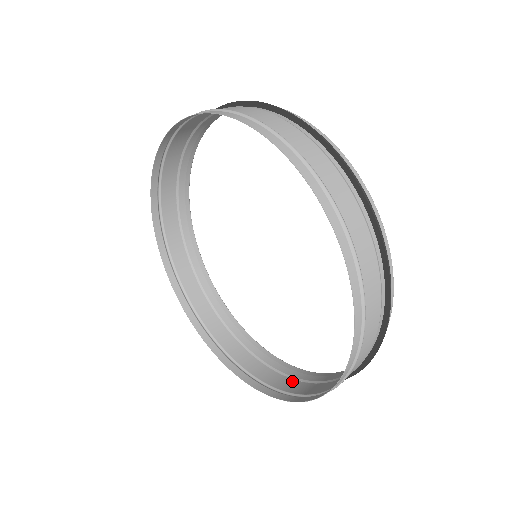
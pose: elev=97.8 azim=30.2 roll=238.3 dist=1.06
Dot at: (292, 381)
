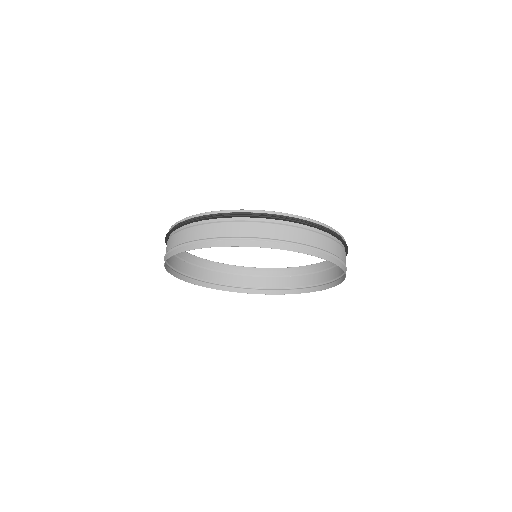
Dot at: (327, 272)
